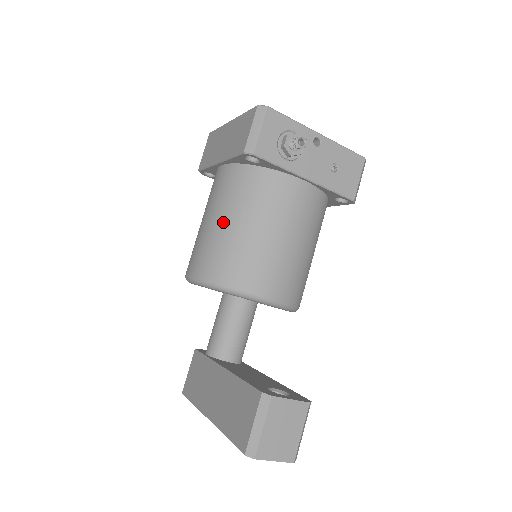
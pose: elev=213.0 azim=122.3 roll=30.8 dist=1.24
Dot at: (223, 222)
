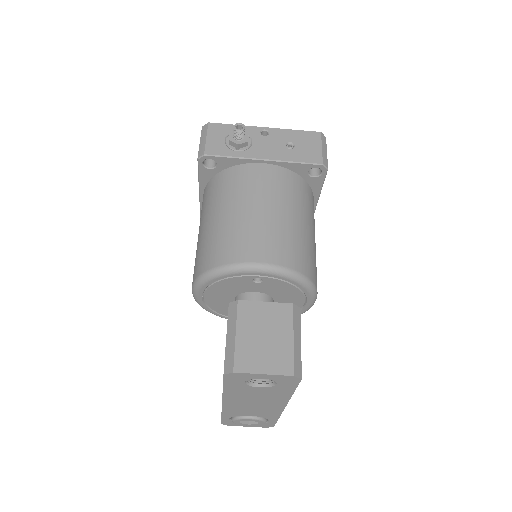
Dot at: (204, 226)
